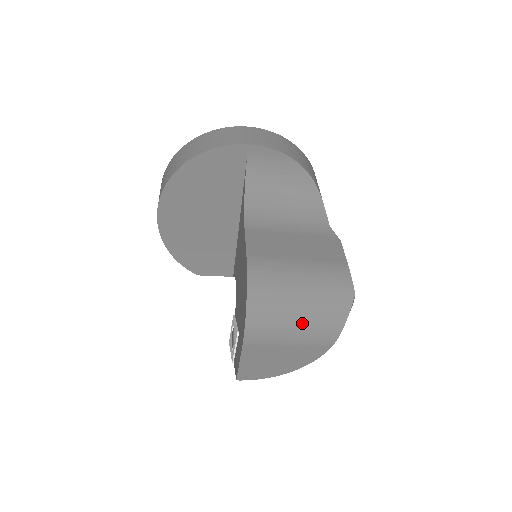
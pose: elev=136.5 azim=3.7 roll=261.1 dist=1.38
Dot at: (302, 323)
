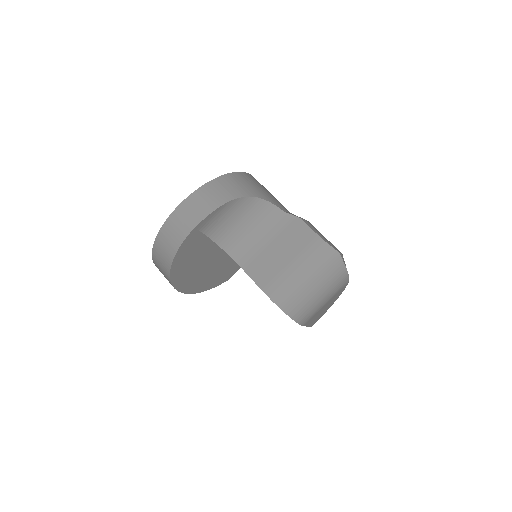
Dot at: (324, 293)
